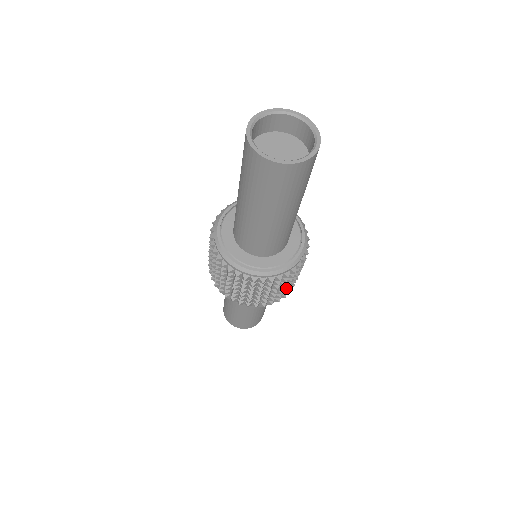
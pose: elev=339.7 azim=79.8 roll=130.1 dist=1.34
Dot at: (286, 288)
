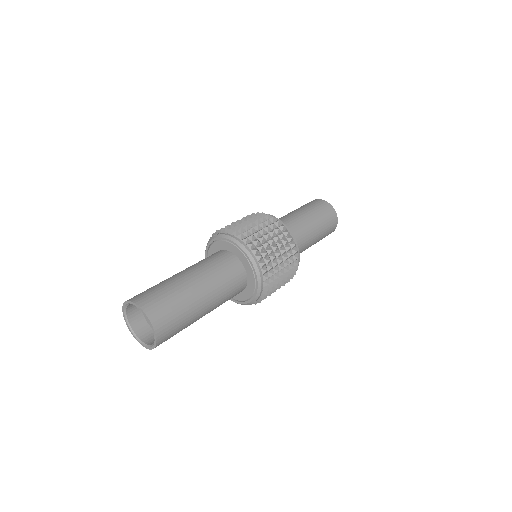
Dot at: occluded
